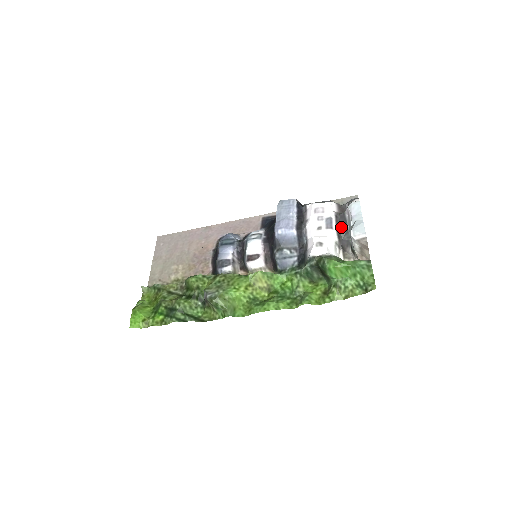
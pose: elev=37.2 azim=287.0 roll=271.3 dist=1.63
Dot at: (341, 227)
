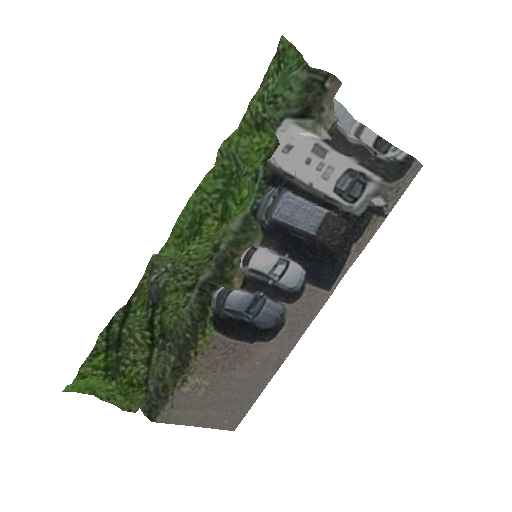
Dot at: (334, 139)
